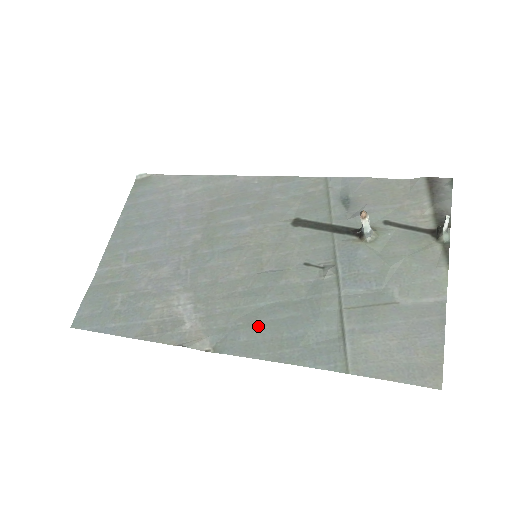
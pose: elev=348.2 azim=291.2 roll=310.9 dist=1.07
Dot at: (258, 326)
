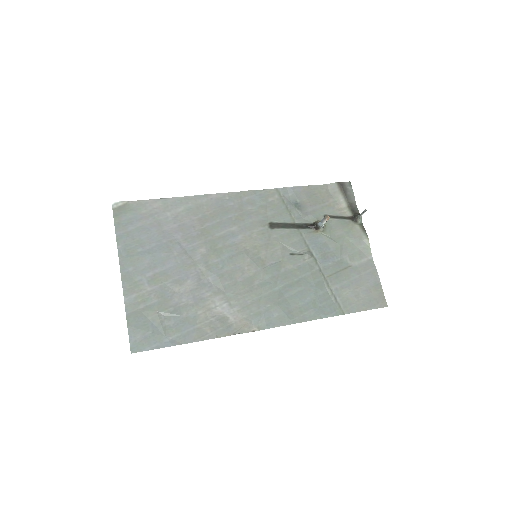
Dot at: (281, 304)
